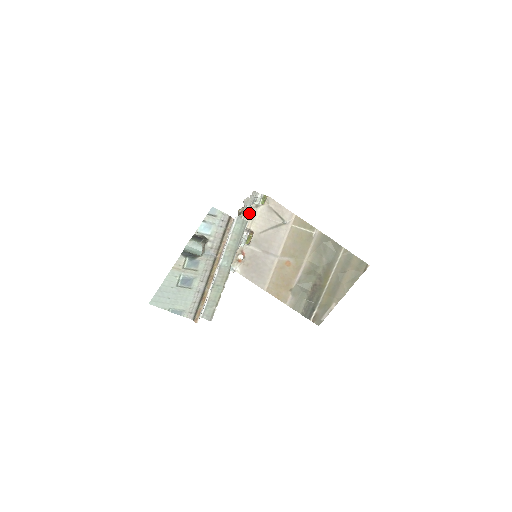
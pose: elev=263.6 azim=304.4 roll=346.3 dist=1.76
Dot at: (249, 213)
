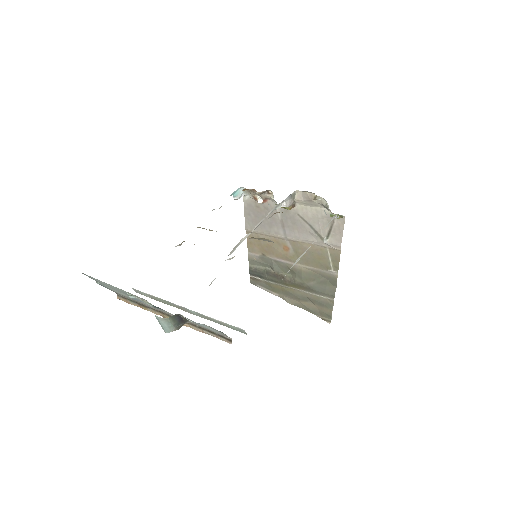
Dot at: (312, 199)
